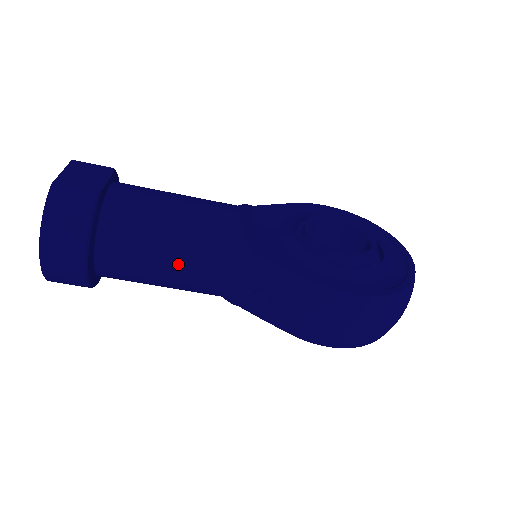
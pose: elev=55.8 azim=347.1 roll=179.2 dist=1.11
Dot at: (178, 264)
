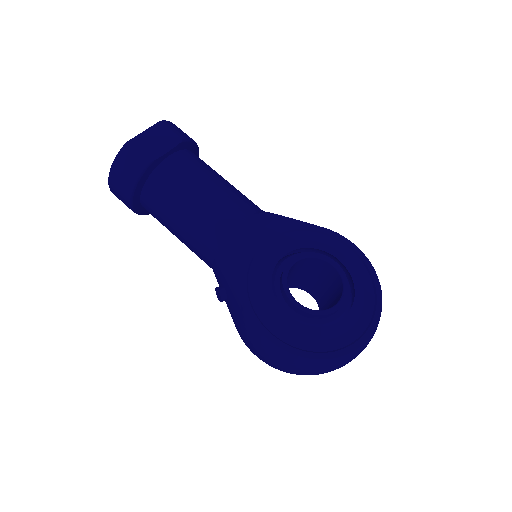
Dot at: (184, 236)
